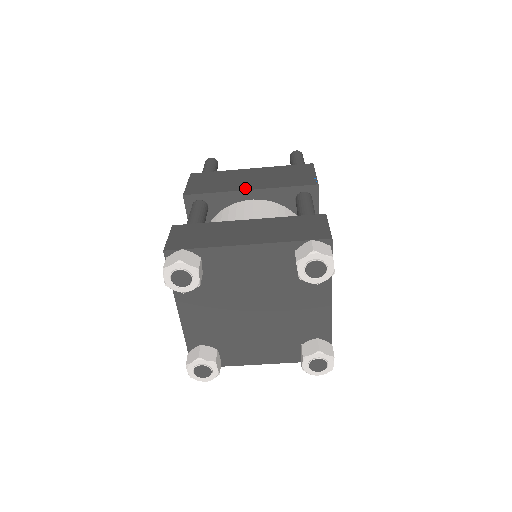
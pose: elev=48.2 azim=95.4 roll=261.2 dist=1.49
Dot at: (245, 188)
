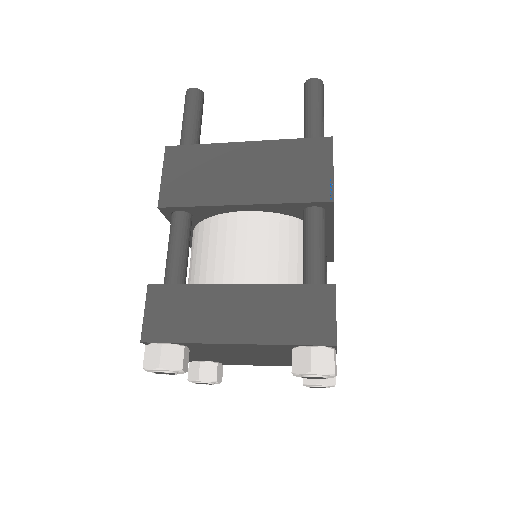
Dot at: (236, 200)
